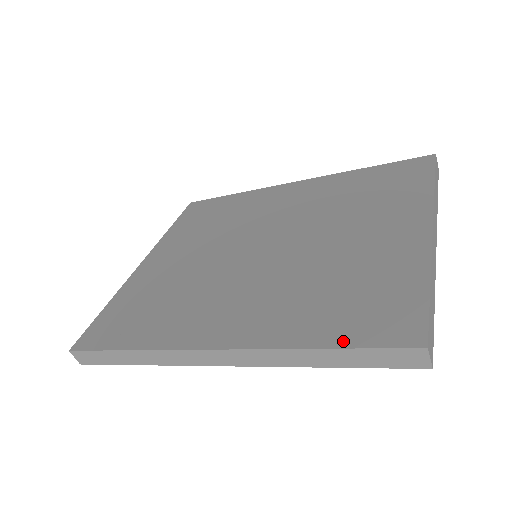
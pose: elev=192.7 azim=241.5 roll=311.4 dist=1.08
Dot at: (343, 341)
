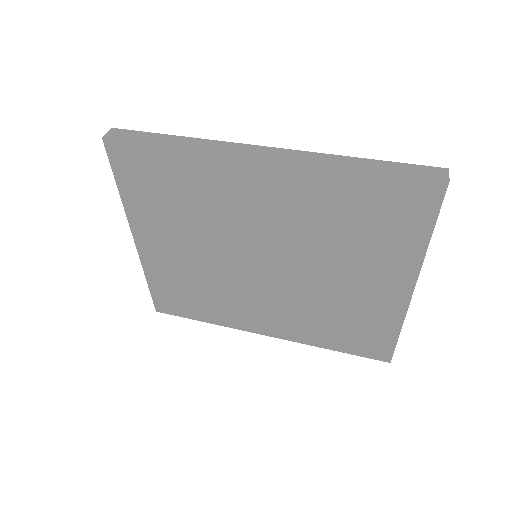
Dot at: (347, 351)
